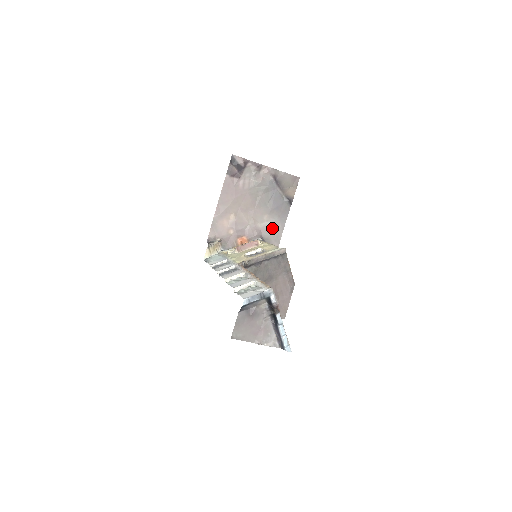
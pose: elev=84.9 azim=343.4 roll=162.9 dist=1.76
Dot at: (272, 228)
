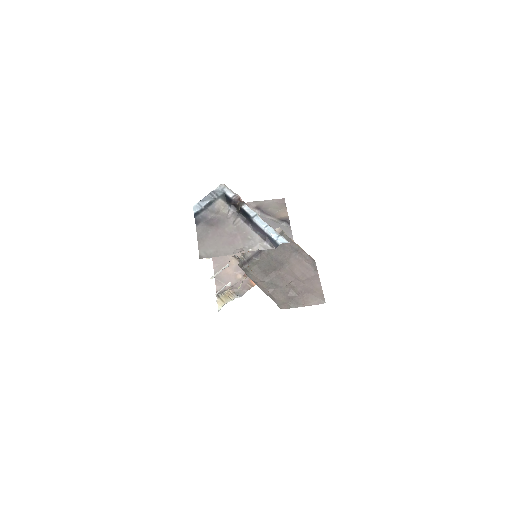
Dot at: occluded
